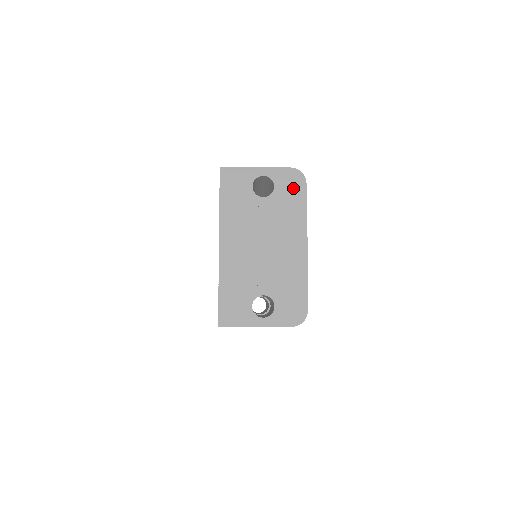
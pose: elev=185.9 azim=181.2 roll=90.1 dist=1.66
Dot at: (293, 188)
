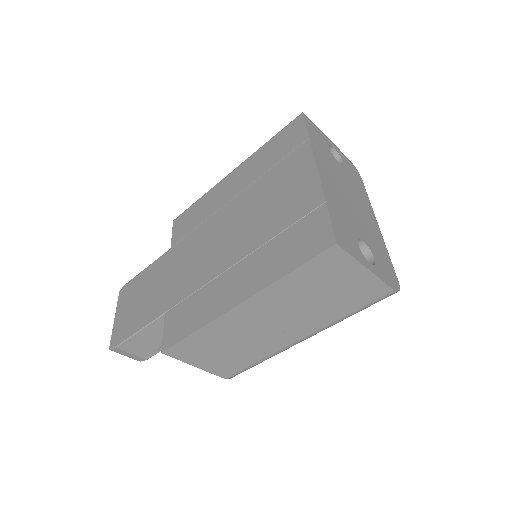
Dot at: (355, 174)
